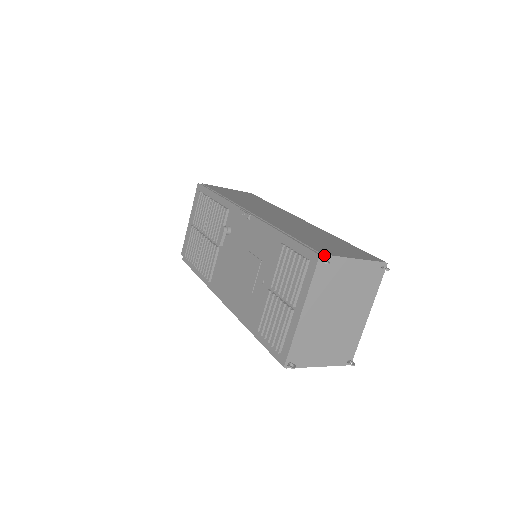
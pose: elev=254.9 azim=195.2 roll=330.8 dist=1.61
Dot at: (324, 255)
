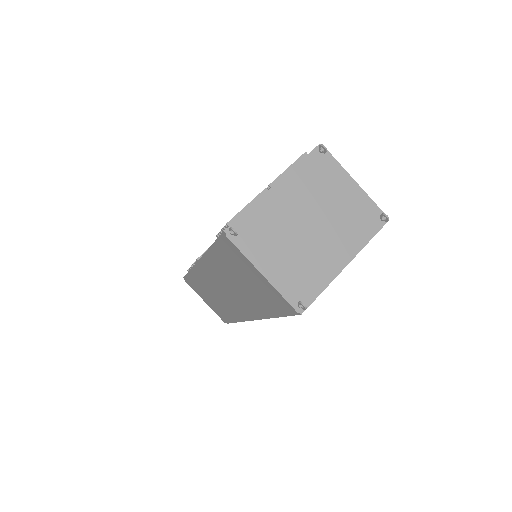
Dot at: occluded
